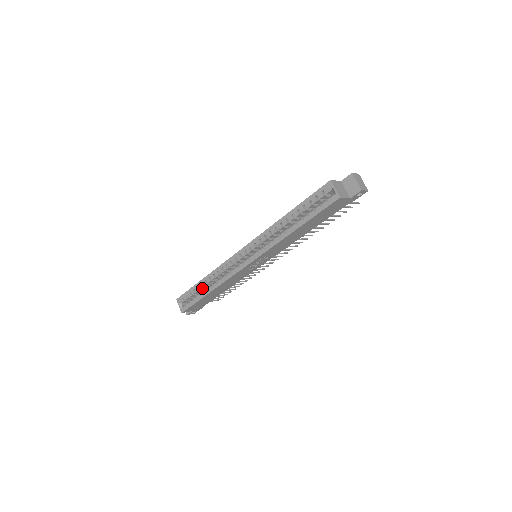
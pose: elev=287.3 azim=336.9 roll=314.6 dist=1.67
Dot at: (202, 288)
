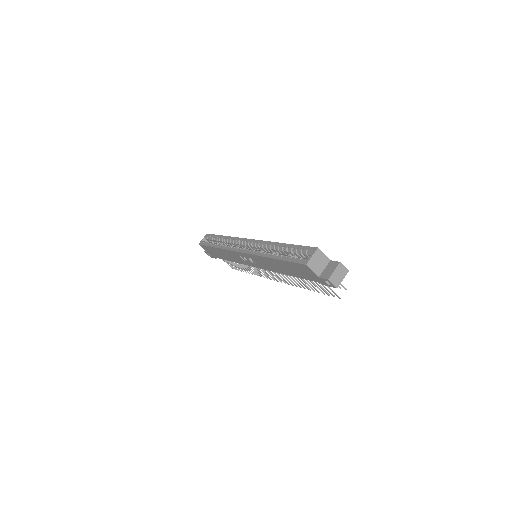
Dot at: (219, 242)
